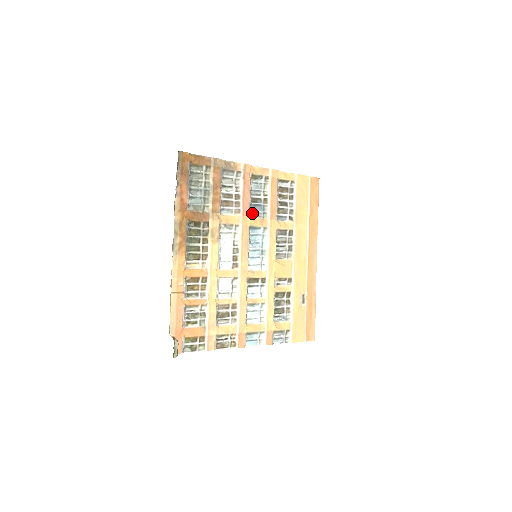
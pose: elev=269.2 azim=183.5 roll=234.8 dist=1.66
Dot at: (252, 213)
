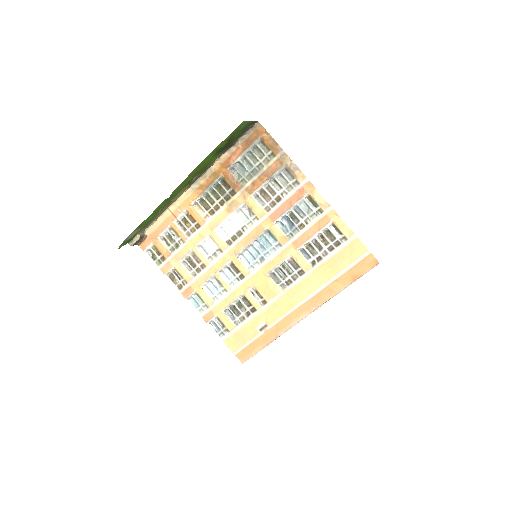
Dot at: (282, 223)
